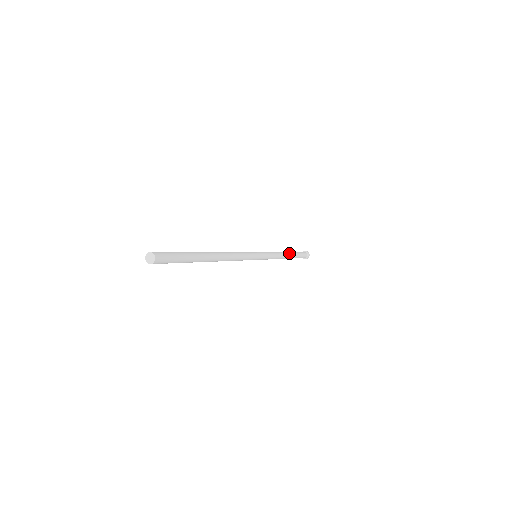
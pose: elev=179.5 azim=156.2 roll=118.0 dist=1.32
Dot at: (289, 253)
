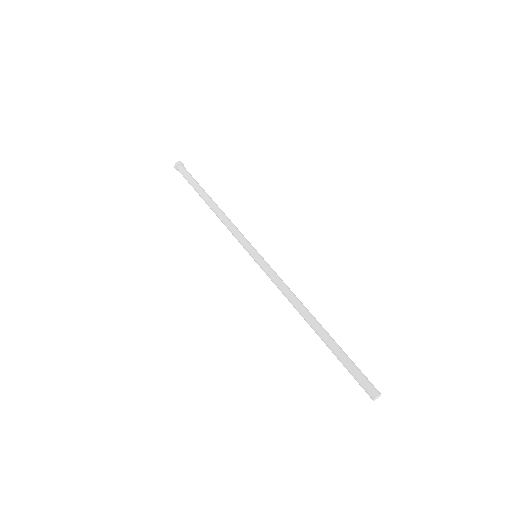
Dot at: occluded
